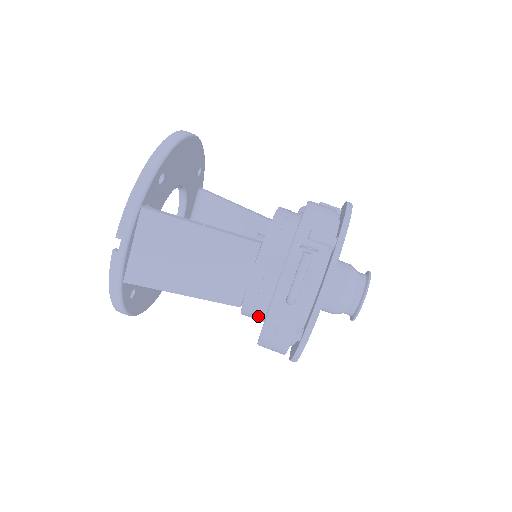
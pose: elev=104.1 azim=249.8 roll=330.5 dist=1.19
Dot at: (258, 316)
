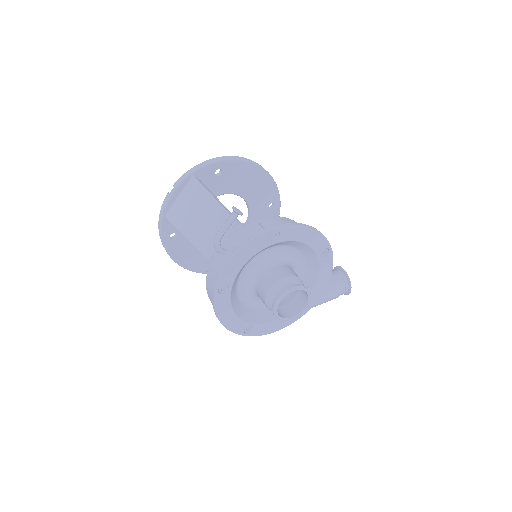
Dot at: occluded
